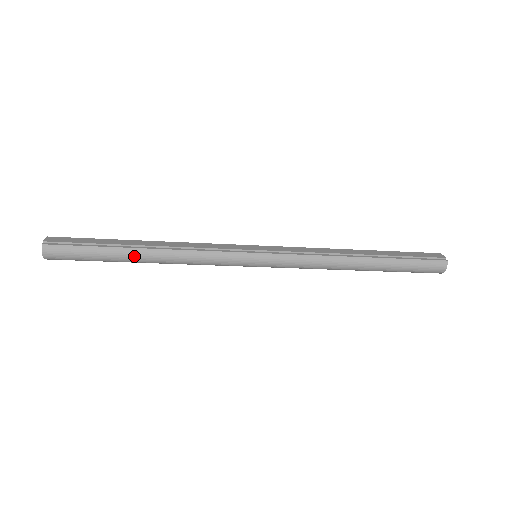
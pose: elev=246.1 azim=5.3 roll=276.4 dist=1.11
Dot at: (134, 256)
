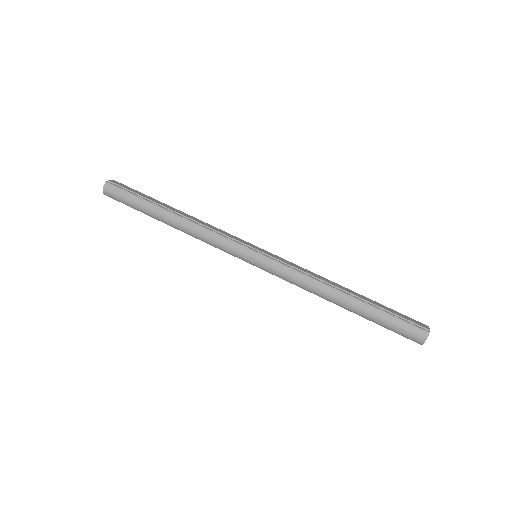
Dot at: (163, 215)
